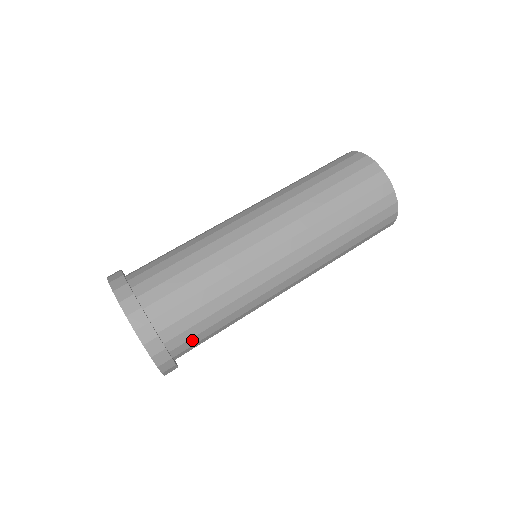
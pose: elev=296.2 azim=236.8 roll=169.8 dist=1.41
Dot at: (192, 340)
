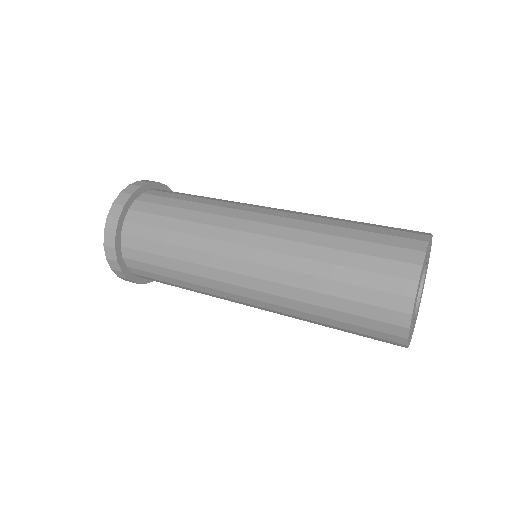
Dot at: (140, 254)
